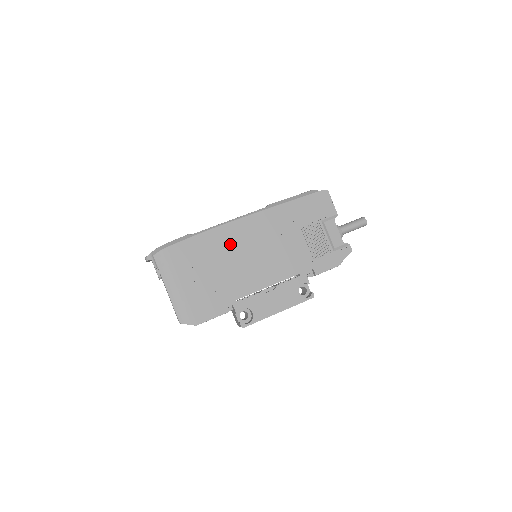
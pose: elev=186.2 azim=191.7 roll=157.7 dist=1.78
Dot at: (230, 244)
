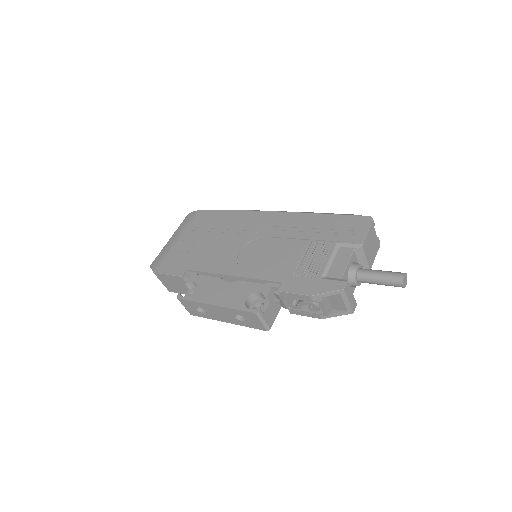
Dot at: (238, 226)
